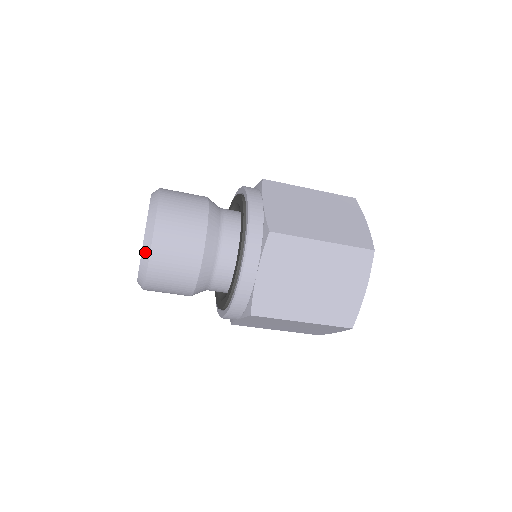
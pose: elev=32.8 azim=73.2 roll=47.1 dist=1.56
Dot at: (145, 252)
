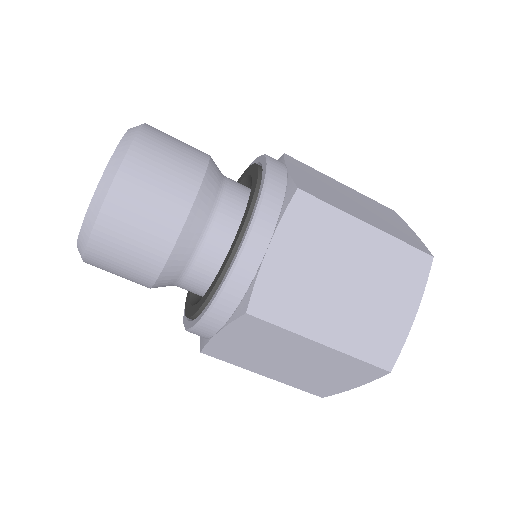
Dot at: (134, 128)
